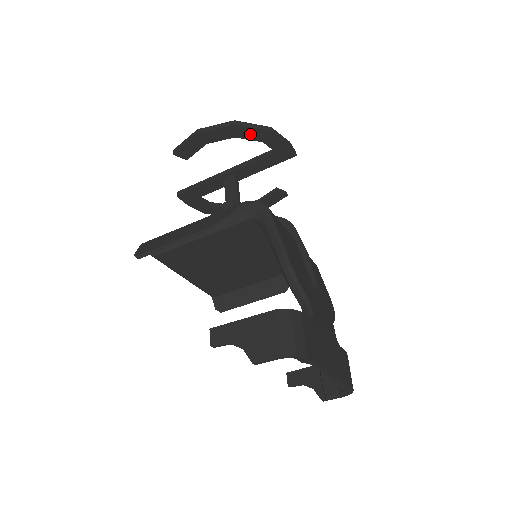
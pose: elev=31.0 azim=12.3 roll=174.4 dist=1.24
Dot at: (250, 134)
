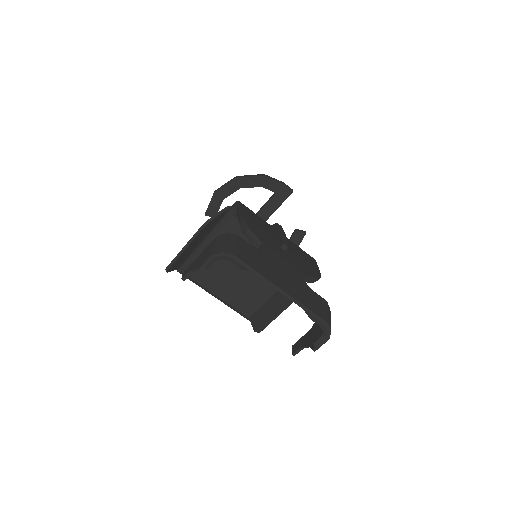
Dot at: (250, 183)
